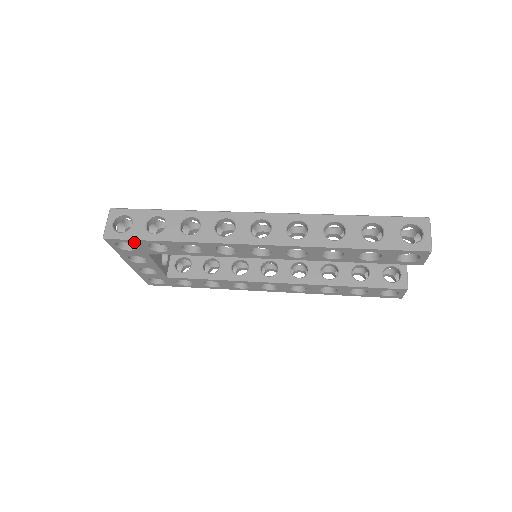
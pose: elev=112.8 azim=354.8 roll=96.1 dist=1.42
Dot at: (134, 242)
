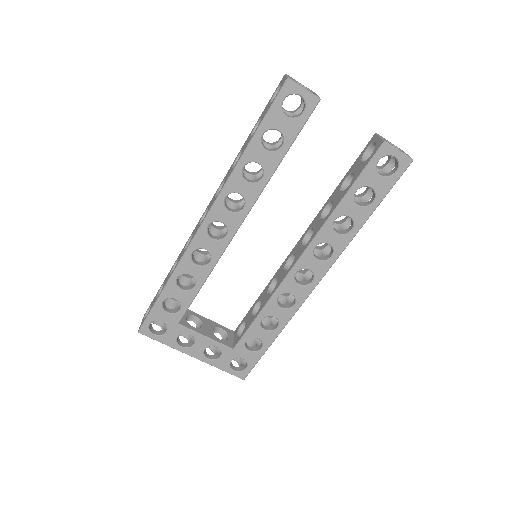
Dot at: (154, 316)
